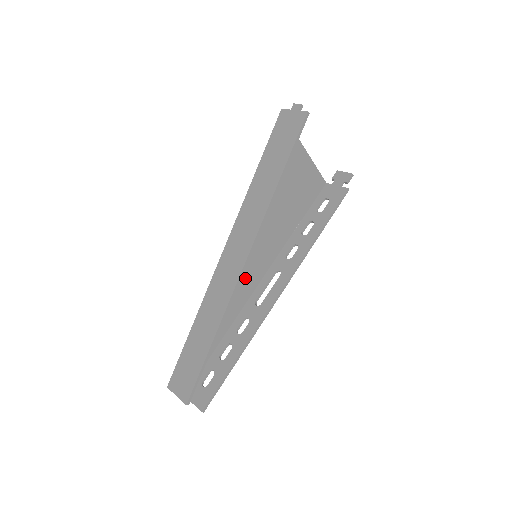
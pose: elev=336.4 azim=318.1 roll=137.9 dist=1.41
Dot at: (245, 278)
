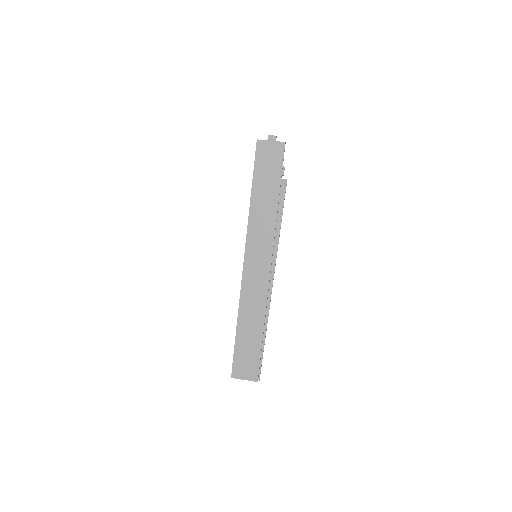
Dot at: occluded
